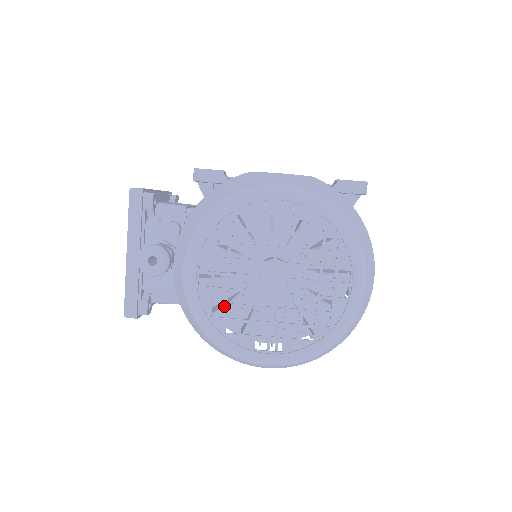
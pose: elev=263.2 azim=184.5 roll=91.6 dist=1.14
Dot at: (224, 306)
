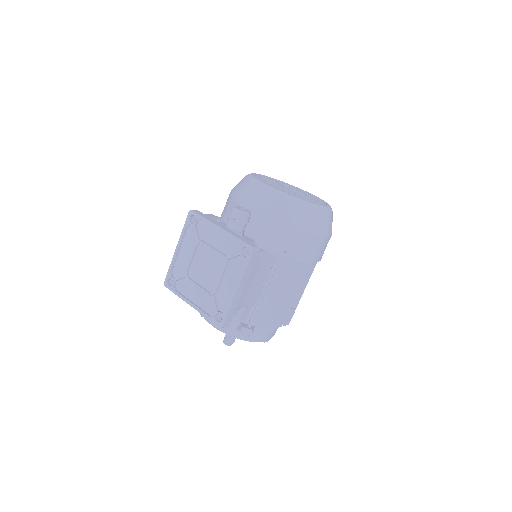
Dot at: (291, 194)
